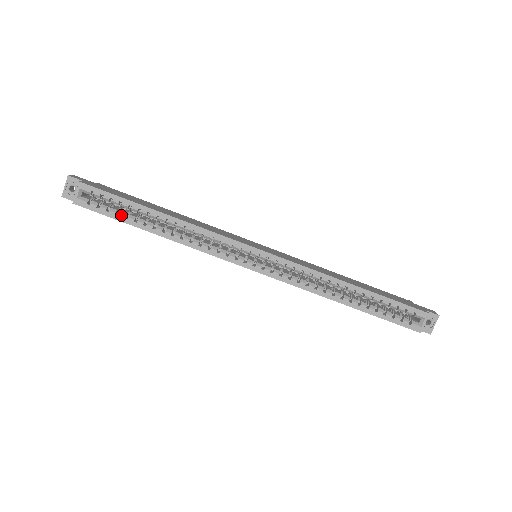
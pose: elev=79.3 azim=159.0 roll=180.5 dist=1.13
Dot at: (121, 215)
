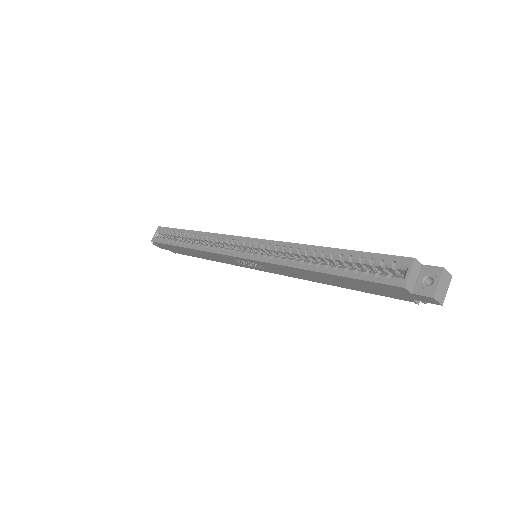
Dot at: (171, 240)
